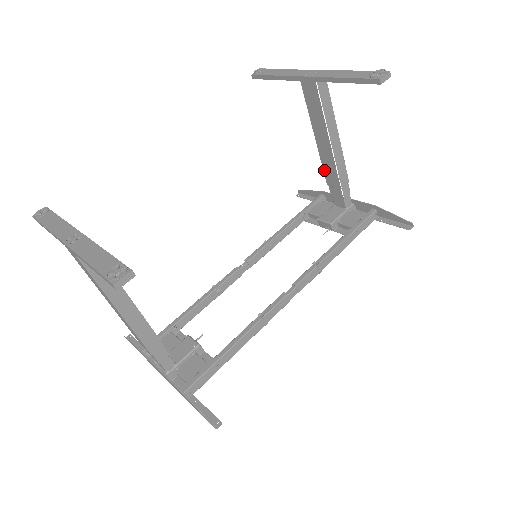
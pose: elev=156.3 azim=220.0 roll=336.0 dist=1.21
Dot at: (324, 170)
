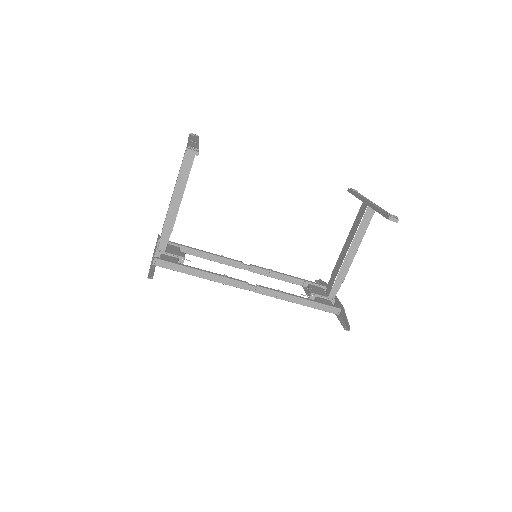
Dot at: (336, 263)
